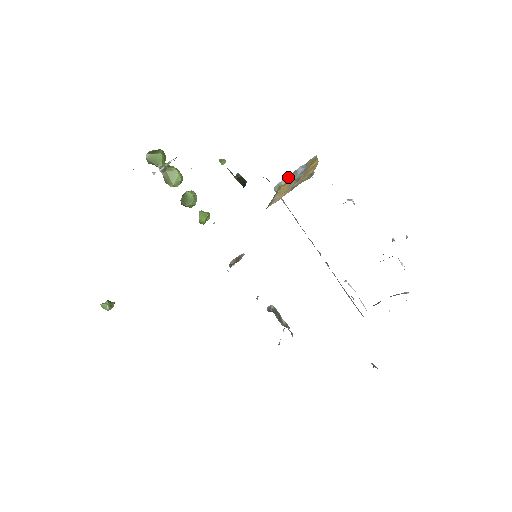
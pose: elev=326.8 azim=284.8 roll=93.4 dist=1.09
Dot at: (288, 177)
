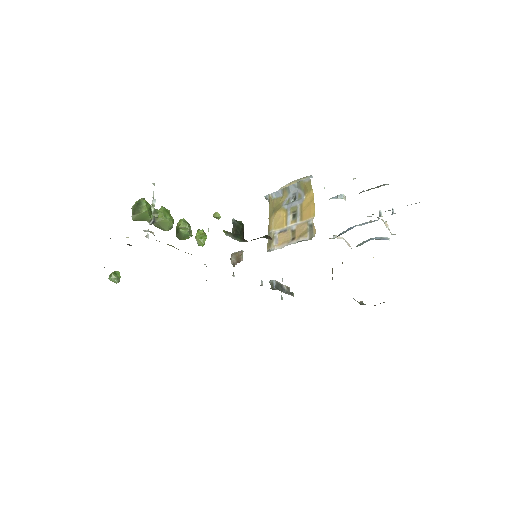
Dot at: (279, 191)
